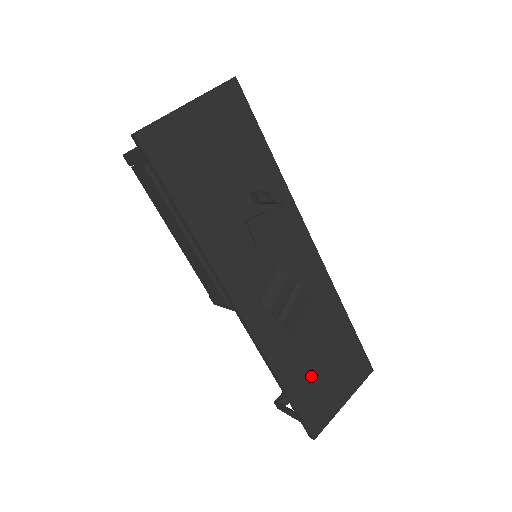
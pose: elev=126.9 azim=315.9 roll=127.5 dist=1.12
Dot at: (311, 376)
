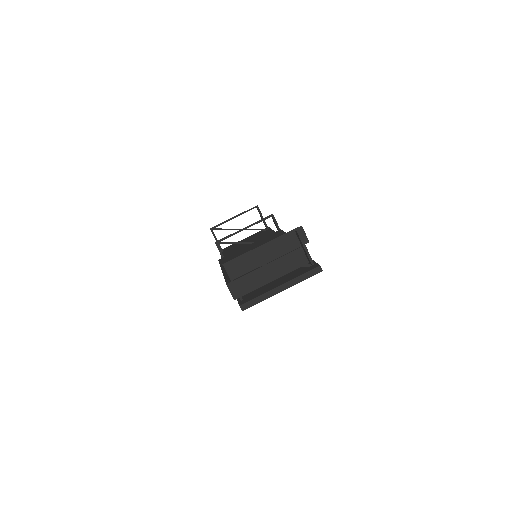
Dot at: occluded
